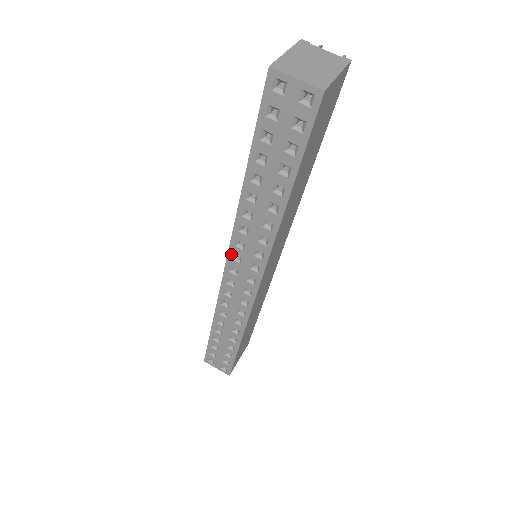
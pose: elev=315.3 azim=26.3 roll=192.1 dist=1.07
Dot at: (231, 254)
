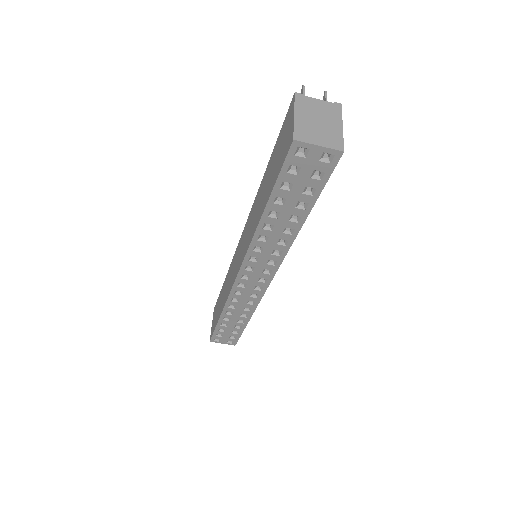
Dot at: (244, 267)
